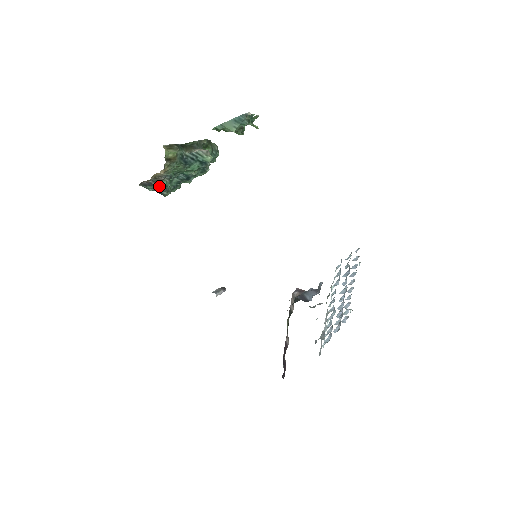
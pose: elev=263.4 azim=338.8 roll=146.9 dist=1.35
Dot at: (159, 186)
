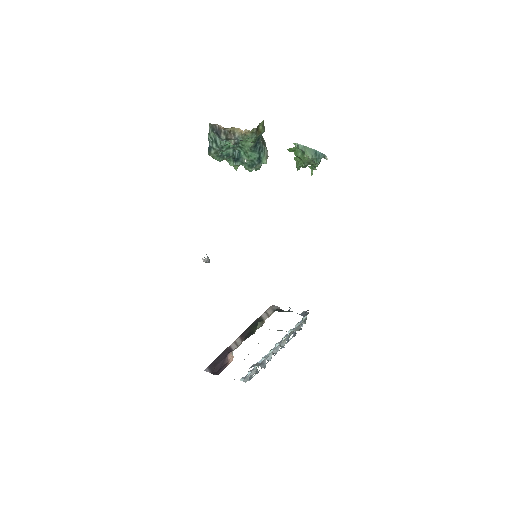
Dot at: (220, 141)
